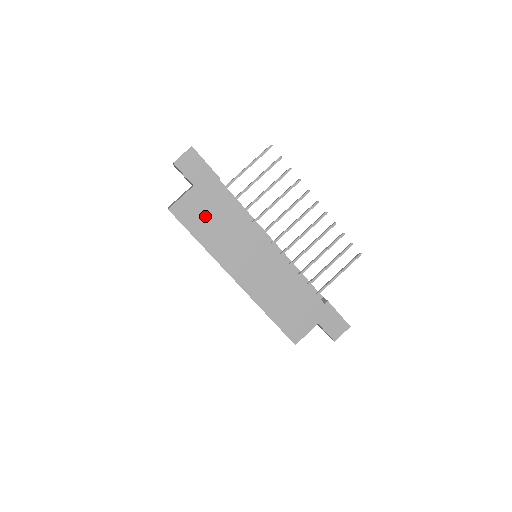
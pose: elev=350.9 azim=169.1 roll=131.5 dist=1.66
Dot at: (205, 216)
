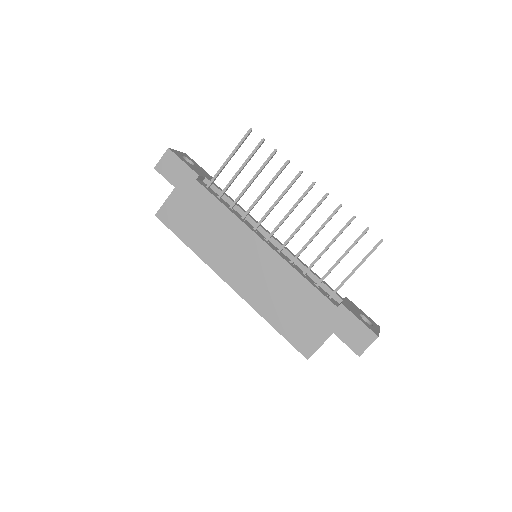
Dot at: (189, 217)
